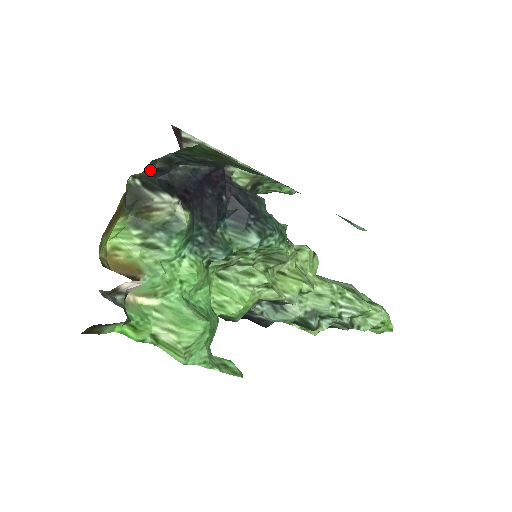
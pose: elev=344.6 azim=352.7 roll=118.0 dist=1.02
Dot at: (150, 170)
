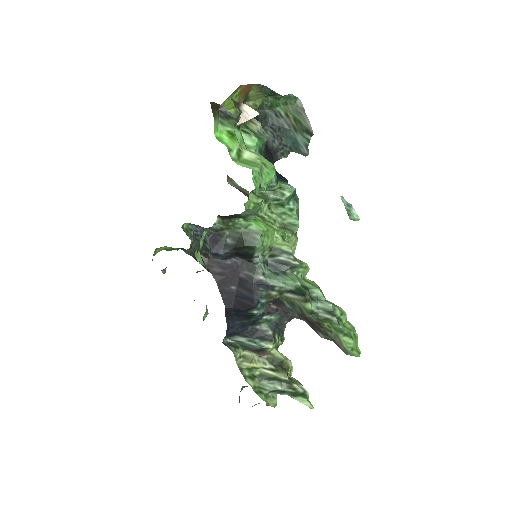
Dot at: (259, 106)
